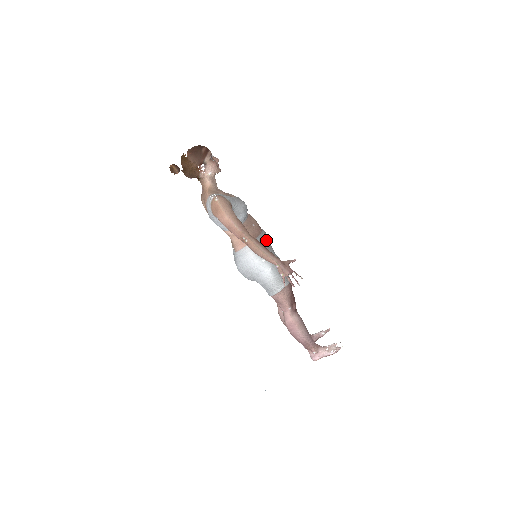
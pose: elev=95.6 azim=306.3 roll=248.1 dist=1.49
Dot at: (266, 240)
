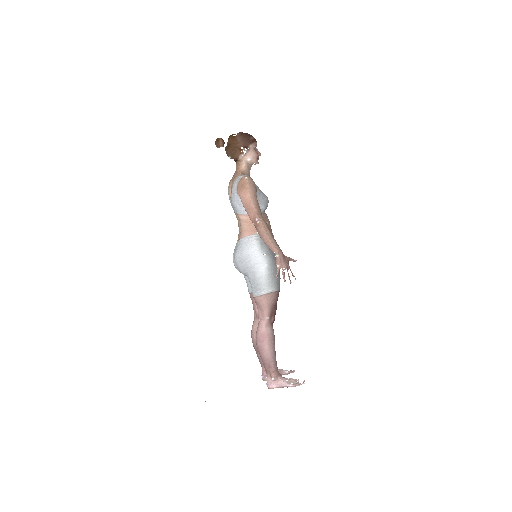
Dot at: occluded
